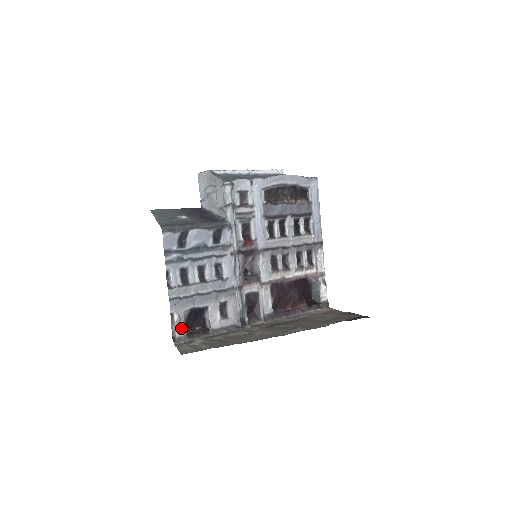
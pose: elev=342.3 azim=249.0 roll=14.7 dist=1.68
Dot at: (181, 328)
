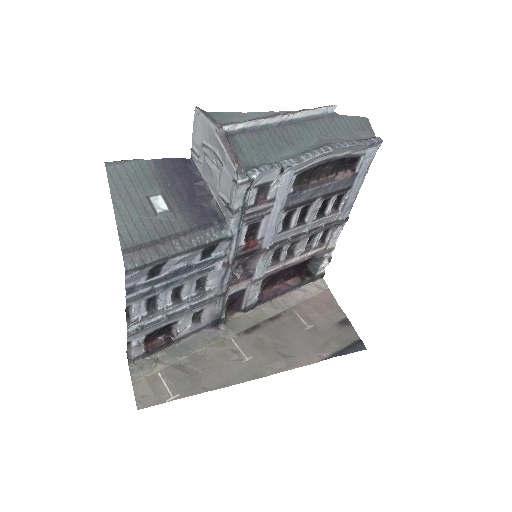
Dot at: (139, 349)
